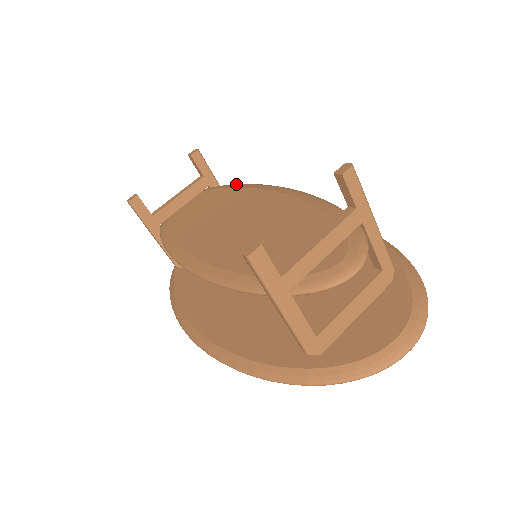
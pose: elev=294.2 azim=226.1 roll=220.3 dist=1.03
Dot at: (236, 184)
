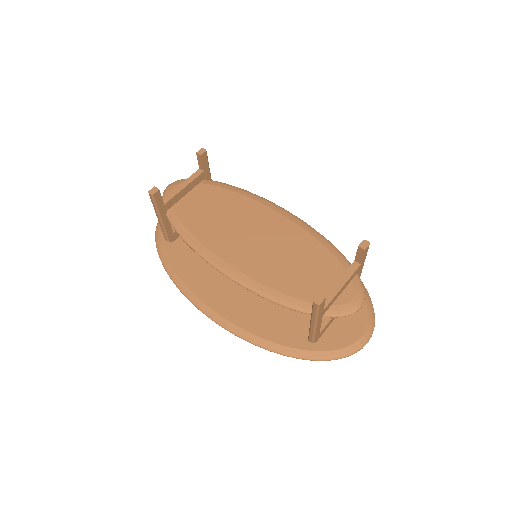
Dot at: (235, 187)
